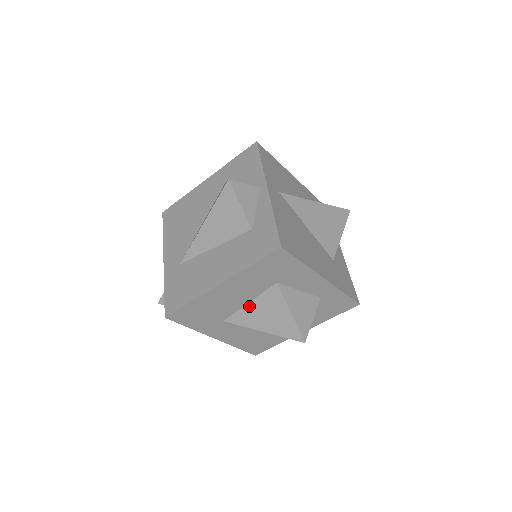
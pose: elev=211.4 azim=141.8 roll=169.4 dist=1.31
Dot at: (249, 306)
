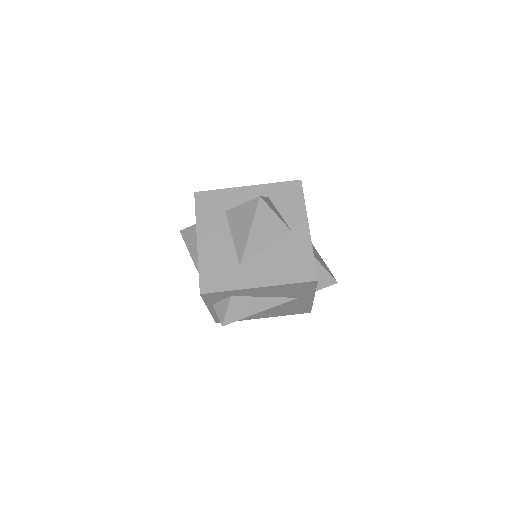
Dot at: (234, 238)
